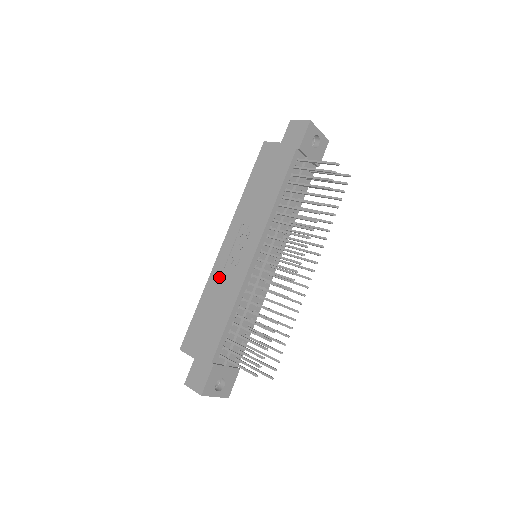
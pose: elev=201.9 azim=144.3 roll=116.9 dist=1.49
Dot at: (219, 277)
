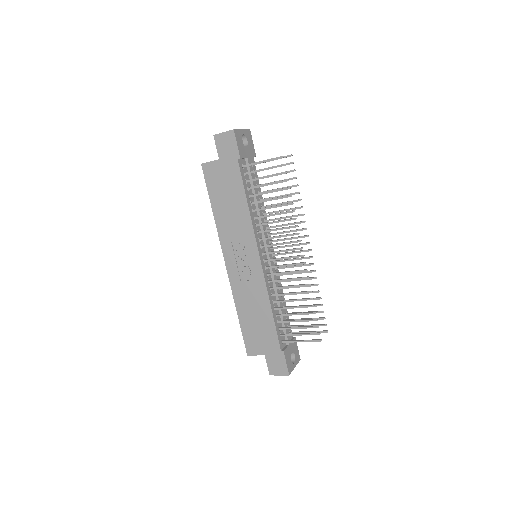
Dot at: (242, 290)
